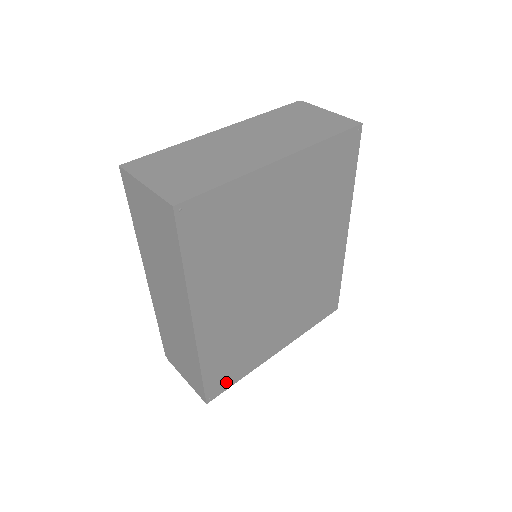
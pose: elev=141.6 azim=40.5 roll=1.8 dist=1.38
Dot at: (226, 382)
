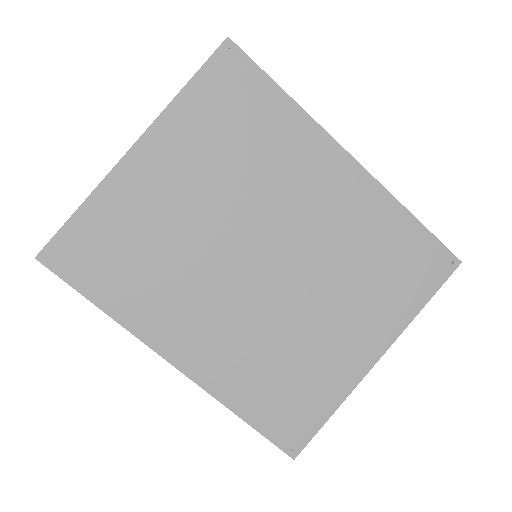
Dot at: (305, 424)
